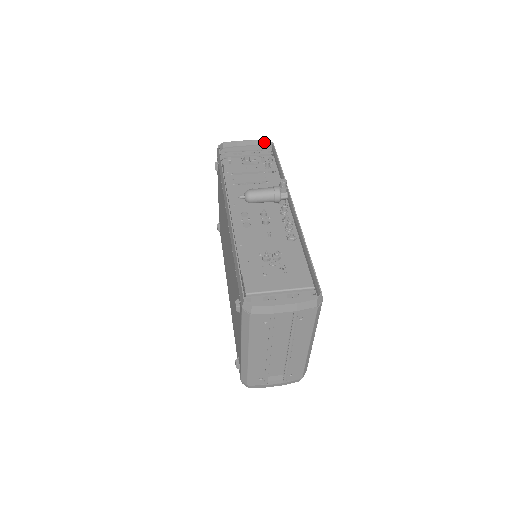
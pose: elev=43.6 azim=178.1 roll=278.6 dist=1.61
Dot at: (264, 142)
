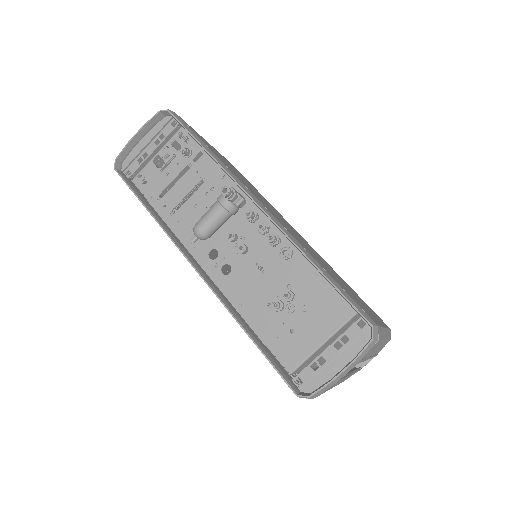
Dot at: (157, 116)
